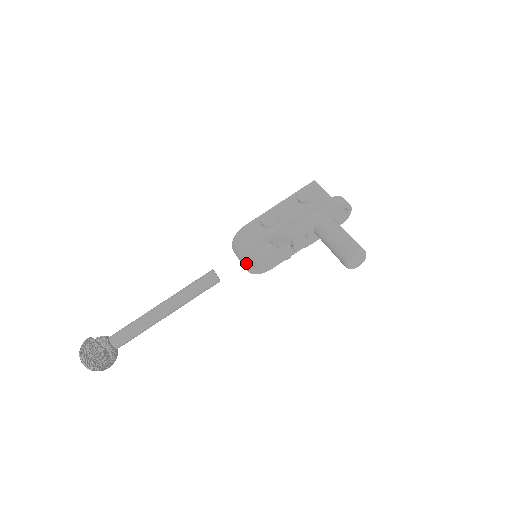
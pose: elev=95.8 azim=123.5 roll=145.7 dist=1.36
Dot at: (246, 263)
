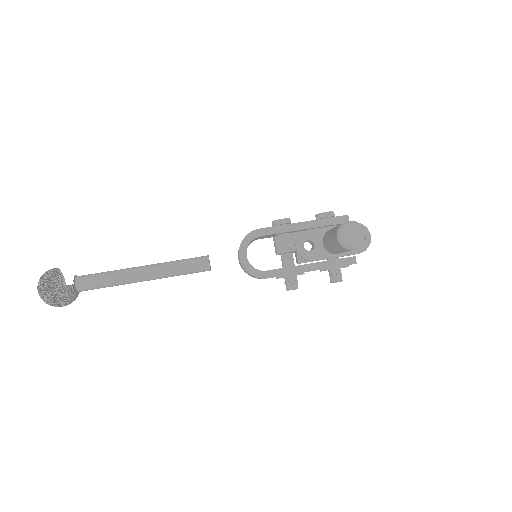
Dot at: (241, 249)
